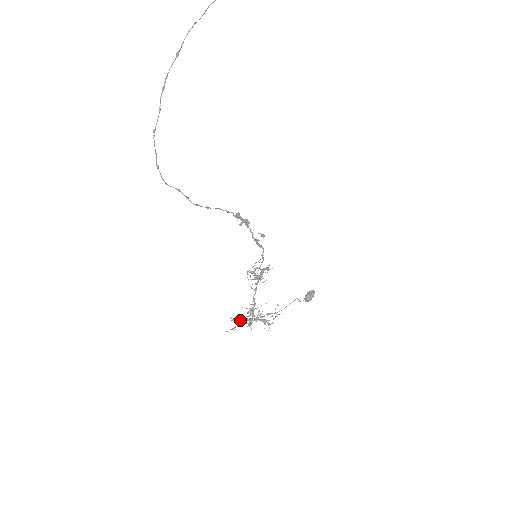
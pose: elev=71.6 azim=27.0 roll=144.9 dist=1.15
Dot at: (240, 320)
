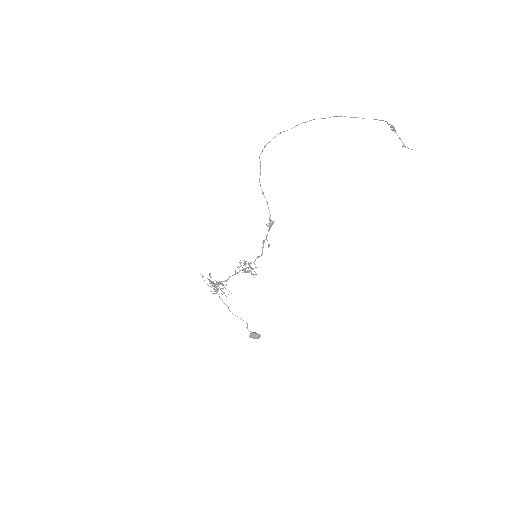
Dot at: (211, 277)
